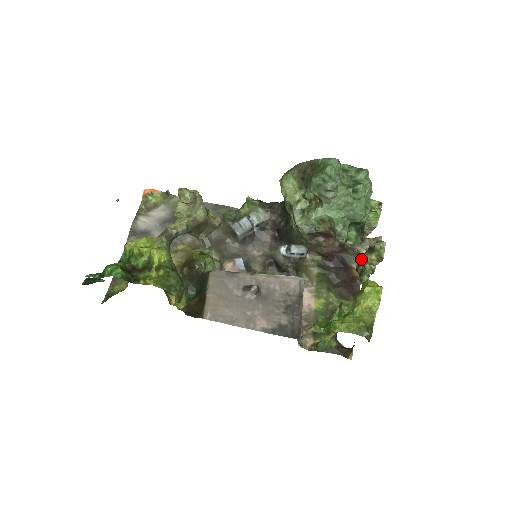
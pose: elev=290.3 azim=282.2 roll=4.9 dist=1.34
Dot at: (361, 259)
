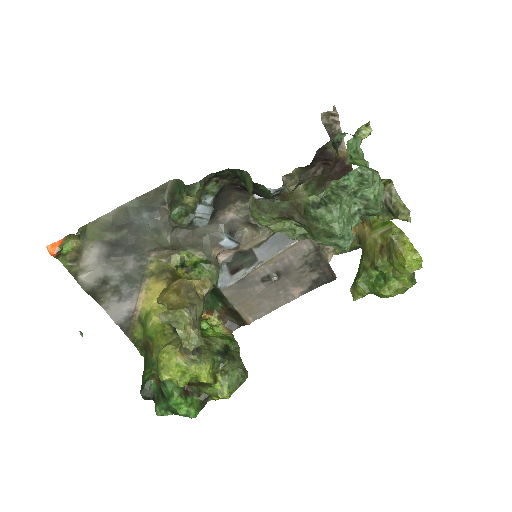
Dot at: occluded
